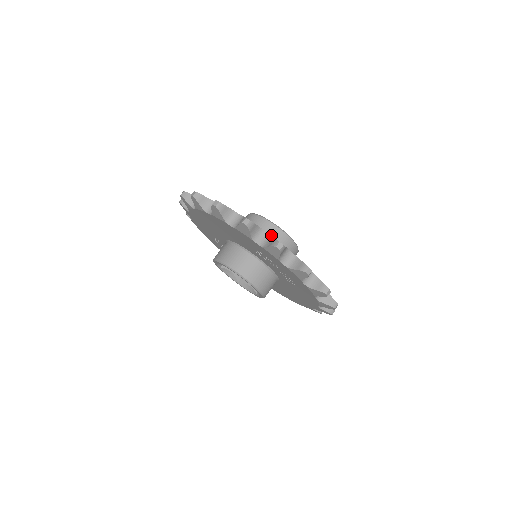
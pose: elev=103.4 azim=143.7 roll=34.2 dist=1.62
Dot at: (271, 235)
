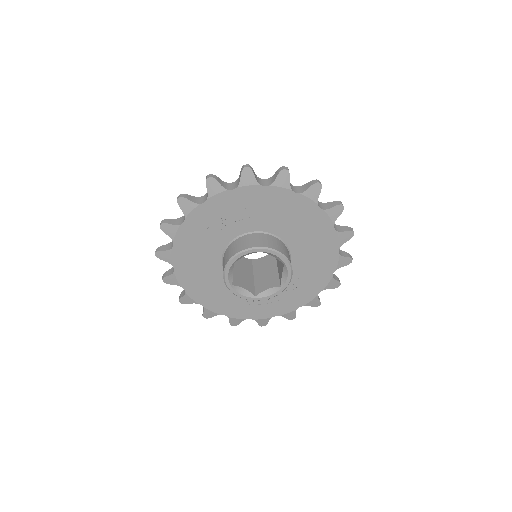
Dot at: occluded
